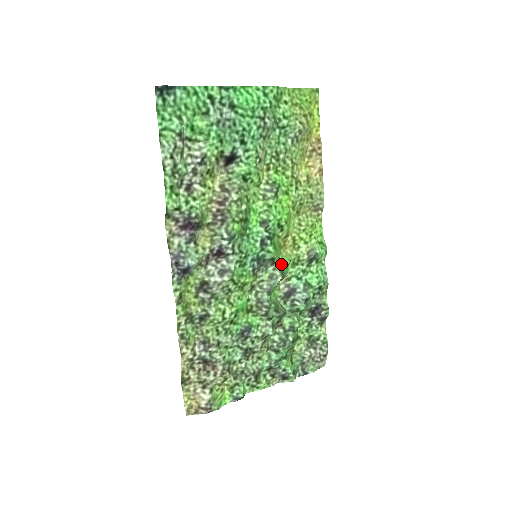
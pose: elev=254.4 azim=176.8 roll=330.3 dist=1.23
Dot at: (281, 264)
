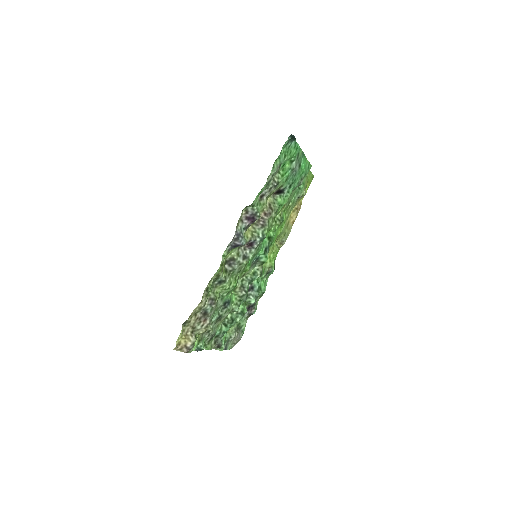
Dot at: (262, 268)
